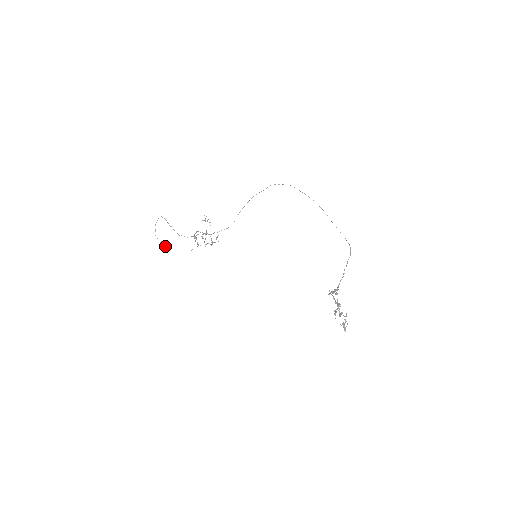
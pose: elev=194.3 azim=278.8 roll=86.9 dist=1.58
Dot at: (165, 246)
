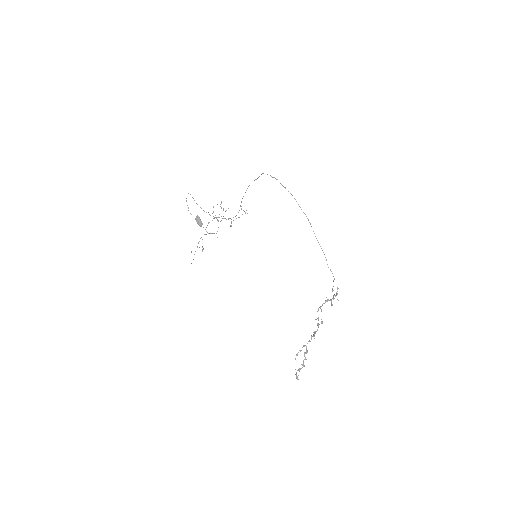
Dot at: (199, 221)
